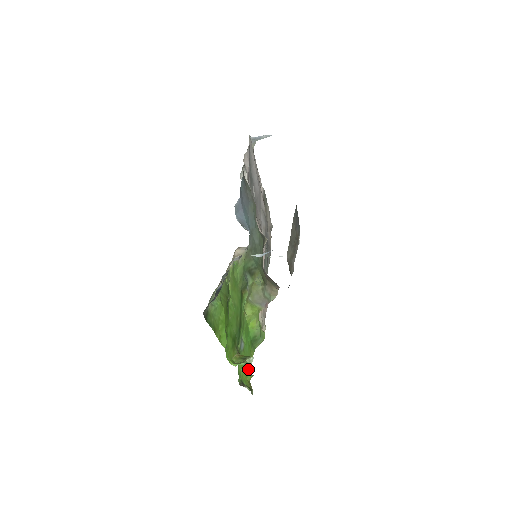
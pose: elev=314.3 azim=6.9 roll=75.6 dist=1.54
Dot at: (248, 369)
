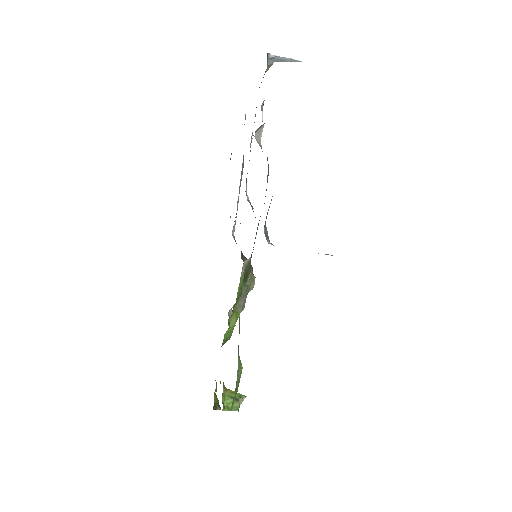
Dot at: occluded
